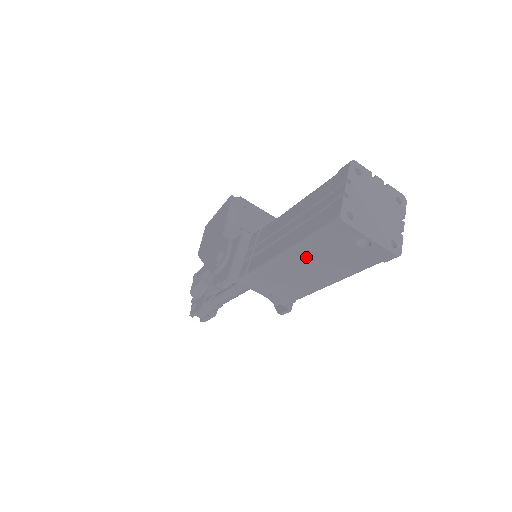
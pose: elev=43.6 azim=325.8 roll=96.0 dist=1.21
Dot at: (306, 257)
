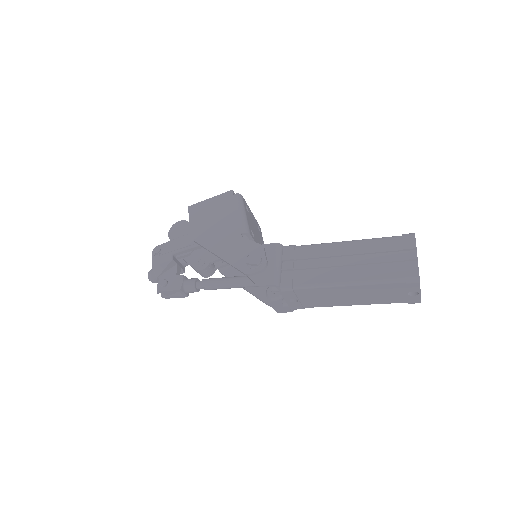
Dot at: (362, 290)
